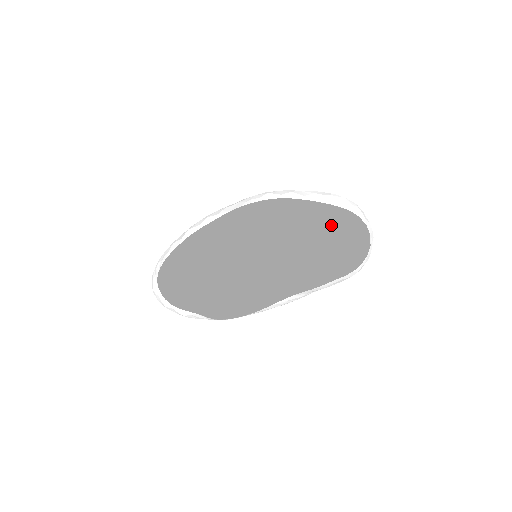
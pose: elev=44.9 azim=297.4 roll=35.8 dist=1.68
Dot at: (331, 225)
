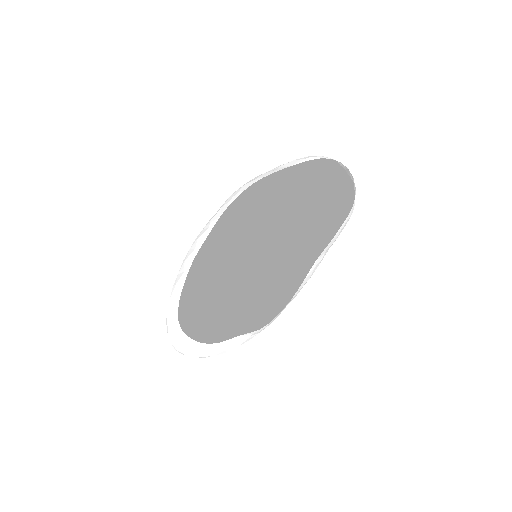
Dot at: (300, 197)
